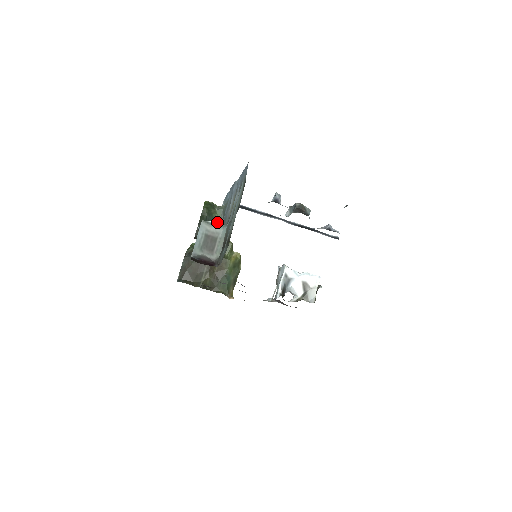
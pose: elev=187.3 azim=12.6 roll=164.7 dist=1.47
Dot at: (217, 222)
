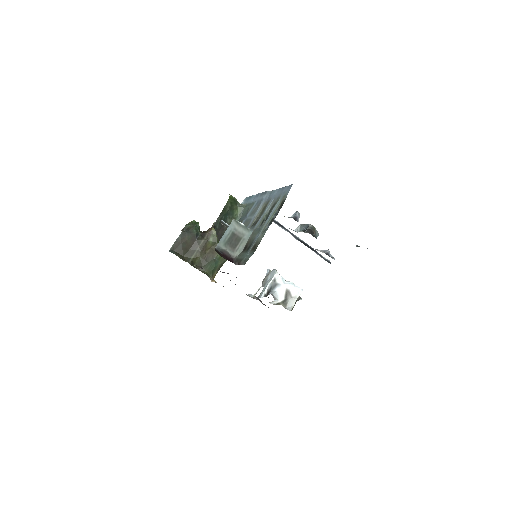
Dot at: (235, 218)
